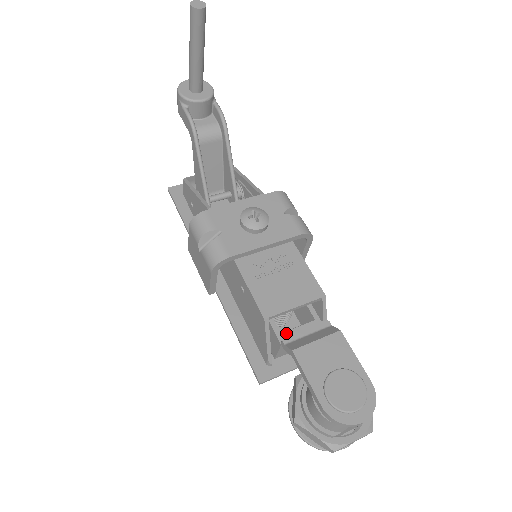
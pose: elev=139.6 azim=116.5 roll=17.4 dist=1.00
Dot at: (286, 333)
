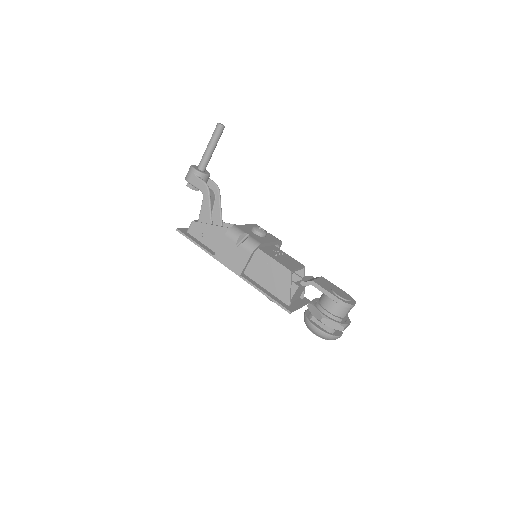
Dot at: (297, 282)
